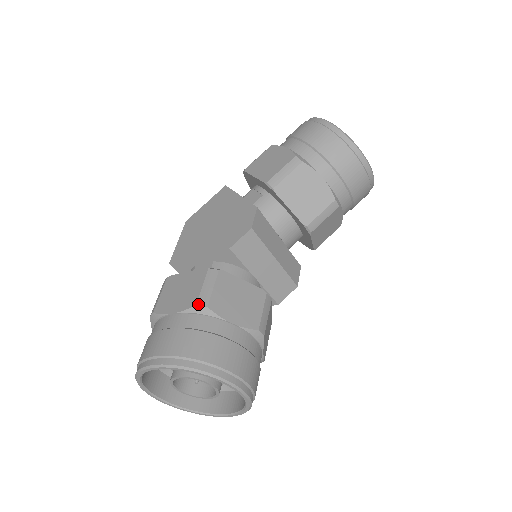
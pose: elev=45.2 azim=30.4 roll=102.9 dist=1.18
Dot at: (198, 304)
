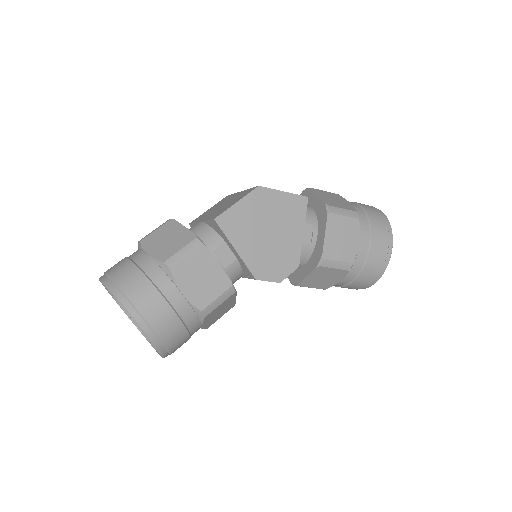
Dot at: (203, 311)
